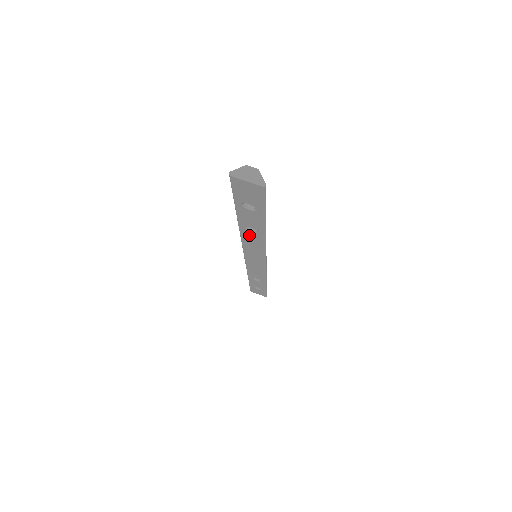
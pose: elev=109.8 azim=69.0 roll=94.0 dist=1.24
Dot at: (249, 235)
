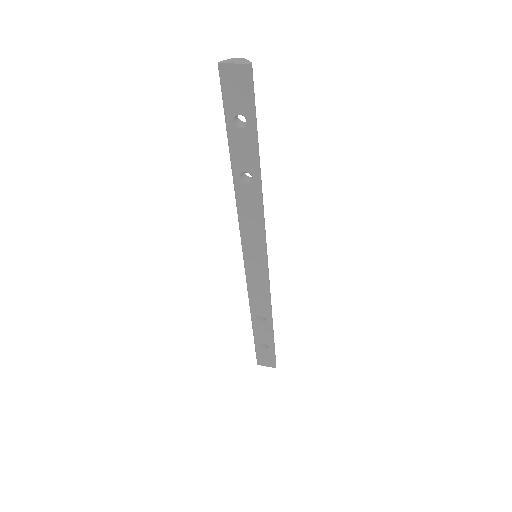
Dot at: (245, 194)
